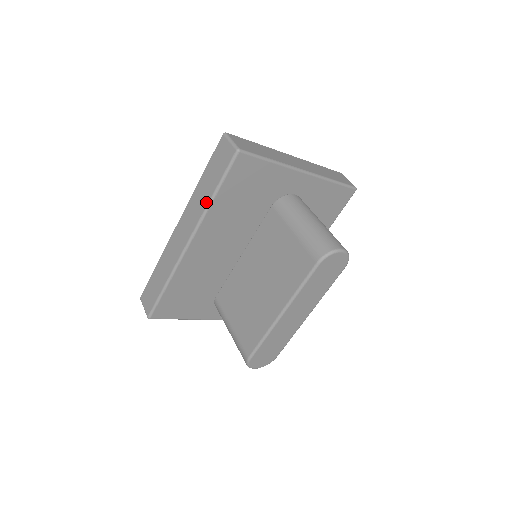
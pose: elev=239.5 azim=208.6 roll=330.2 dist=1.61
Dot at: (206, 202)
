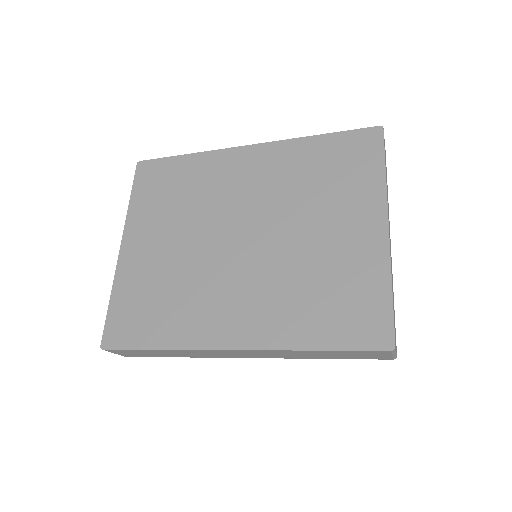
Dot at: occluded
